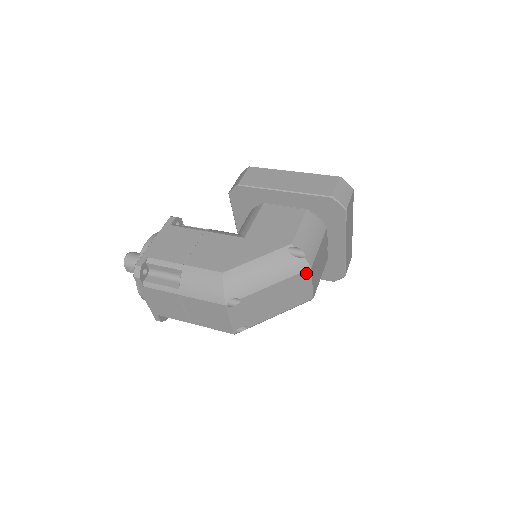
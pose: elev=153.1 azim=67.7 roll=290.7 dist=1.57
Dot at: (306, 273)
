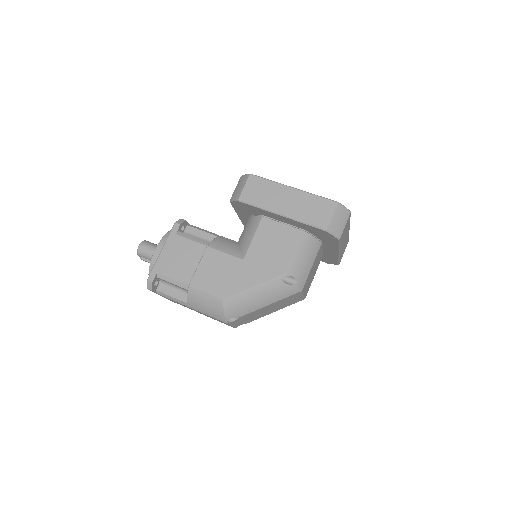
Dot at: (297, 293)
